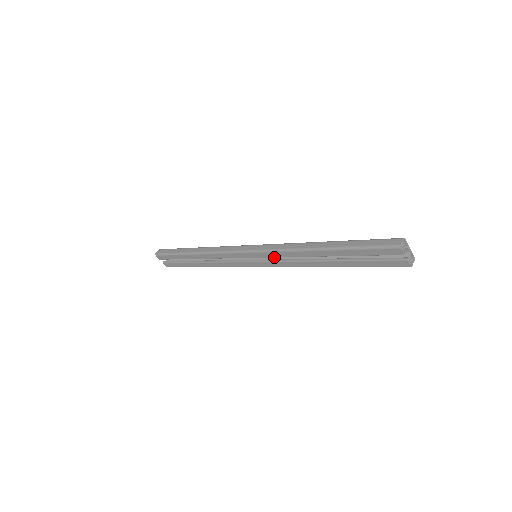
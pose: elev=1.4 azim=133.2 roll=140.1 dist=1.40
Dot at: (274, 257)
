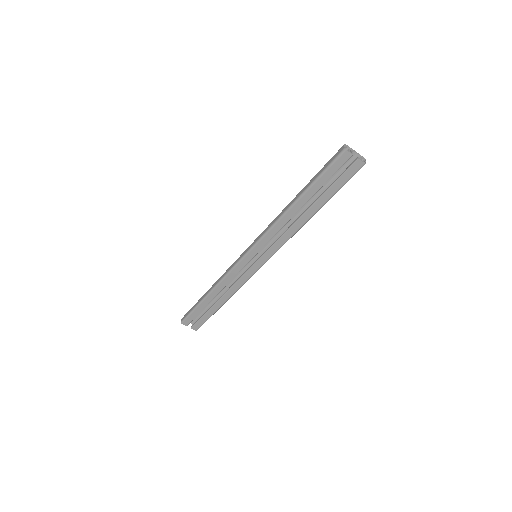
Dot at: occluded
